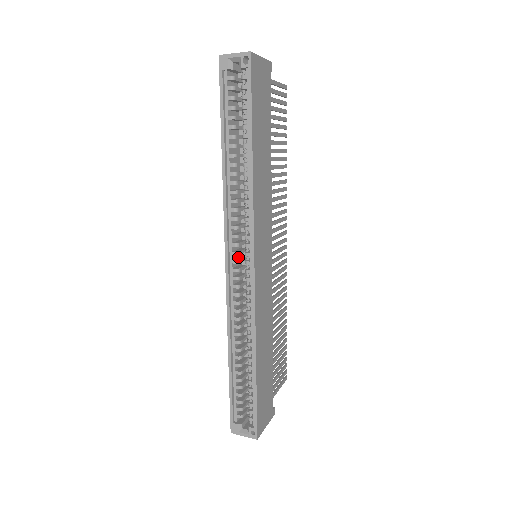
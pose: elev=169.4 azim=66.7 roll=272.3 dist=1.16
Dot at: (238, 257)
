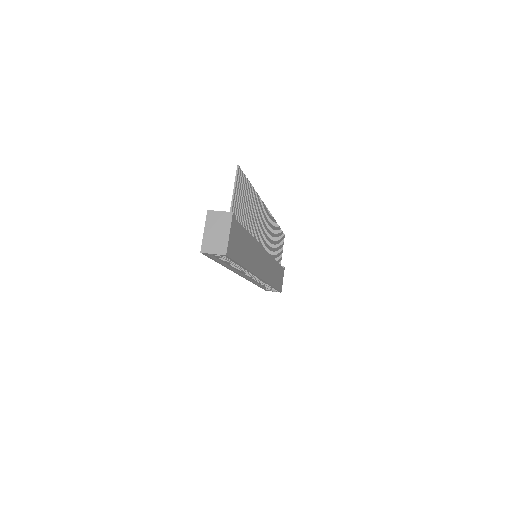
Dot at: occluded
